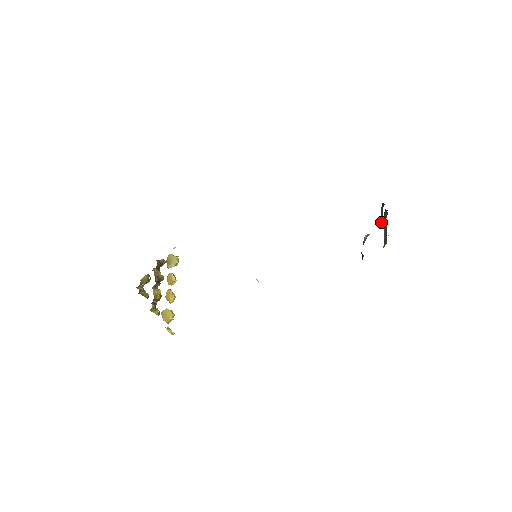
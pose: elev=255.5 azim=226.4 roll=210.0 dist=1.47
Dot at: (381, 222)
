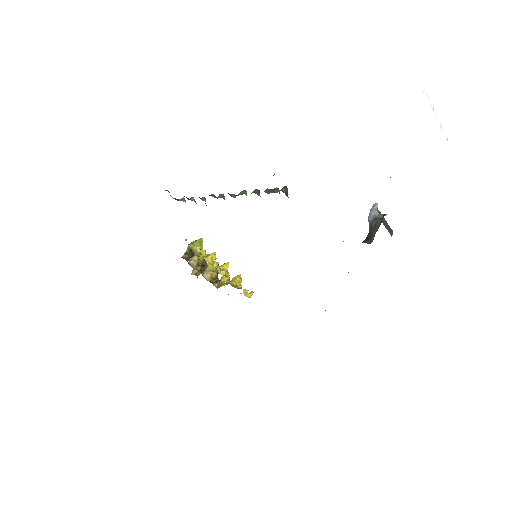
Dot at: occluded
